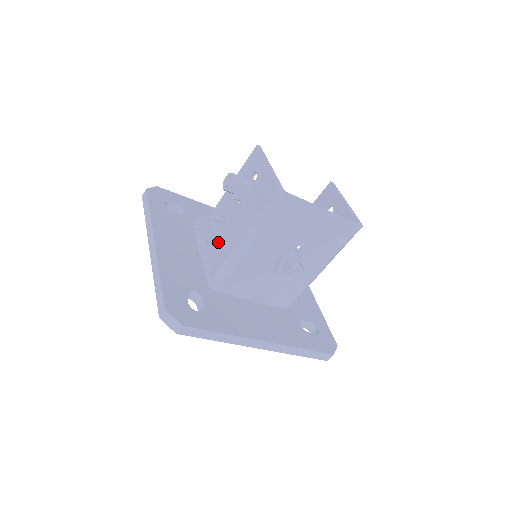
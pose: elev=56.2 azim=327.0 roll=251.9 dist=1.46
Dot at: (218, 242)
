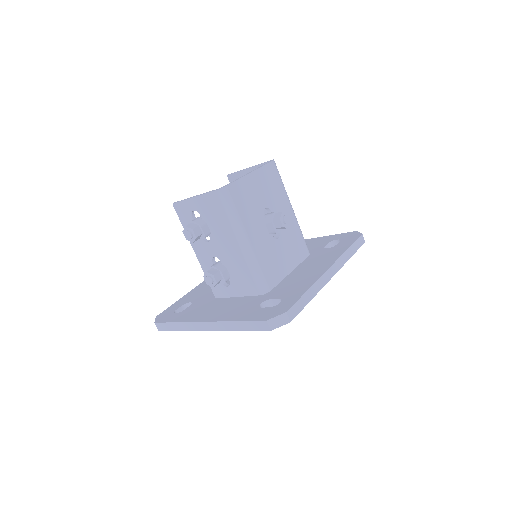
Dot at: (231, 272)
